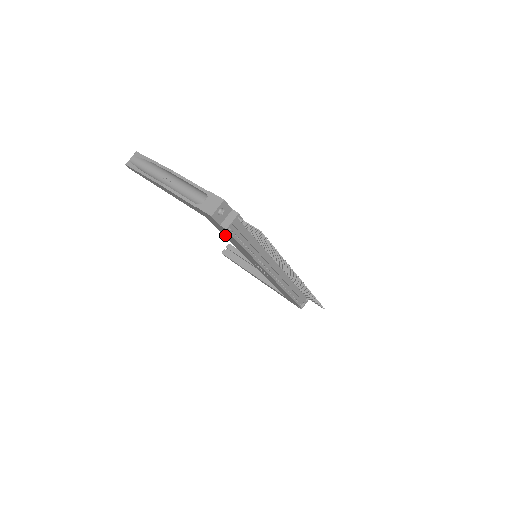
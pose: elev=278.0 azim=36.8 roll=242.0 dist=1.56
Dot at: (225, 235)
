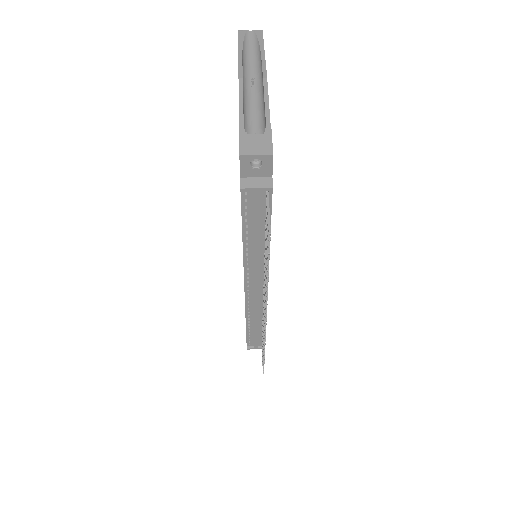
Dot at: occluded
